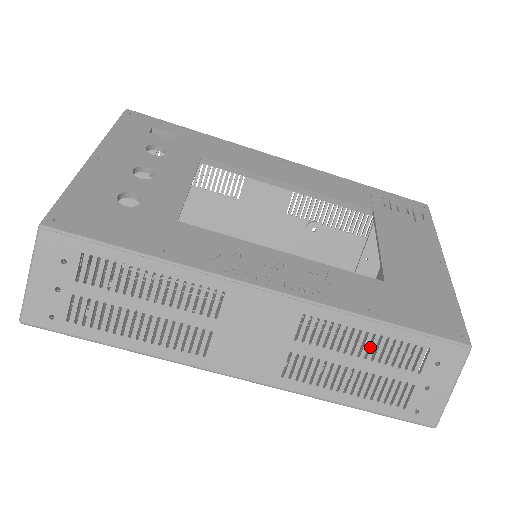
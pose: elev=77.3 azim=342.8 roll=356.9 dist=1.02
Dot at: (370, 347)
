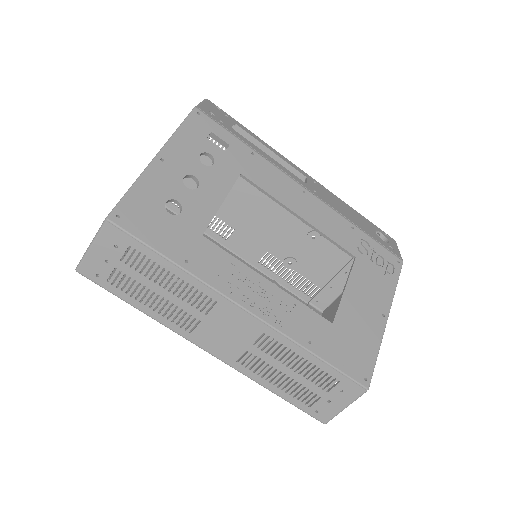
Dot at: (301, 366)
